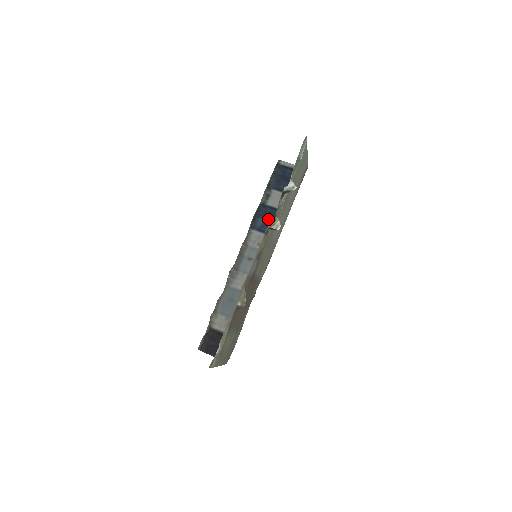
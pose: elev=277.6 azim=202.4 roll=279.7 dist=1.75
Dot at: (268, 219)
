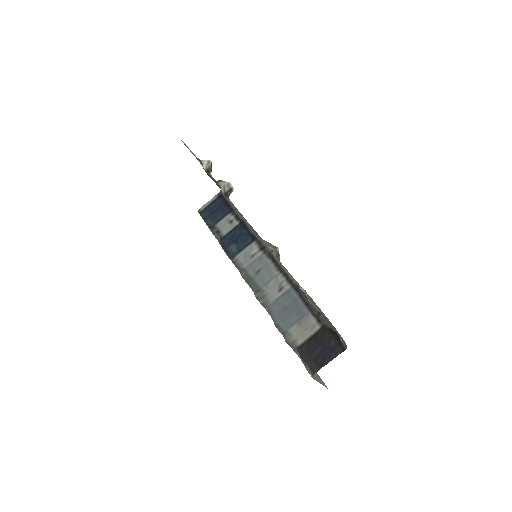
Dot at: (236, 240)
